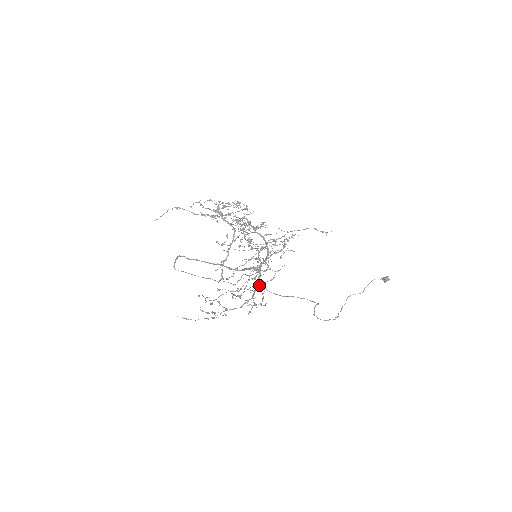
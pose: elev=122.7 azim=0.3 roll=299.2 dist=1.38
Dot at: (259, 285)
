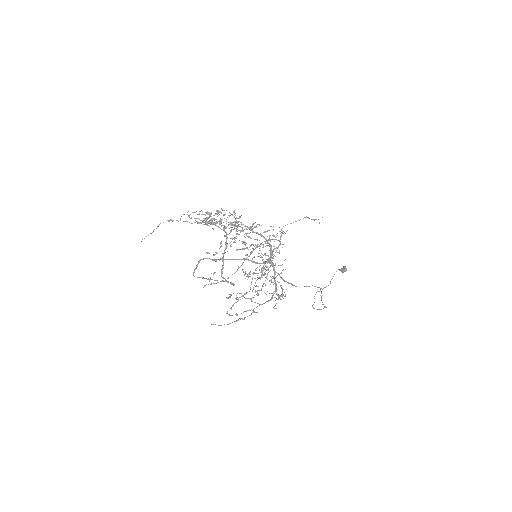
Dot at: occluded
